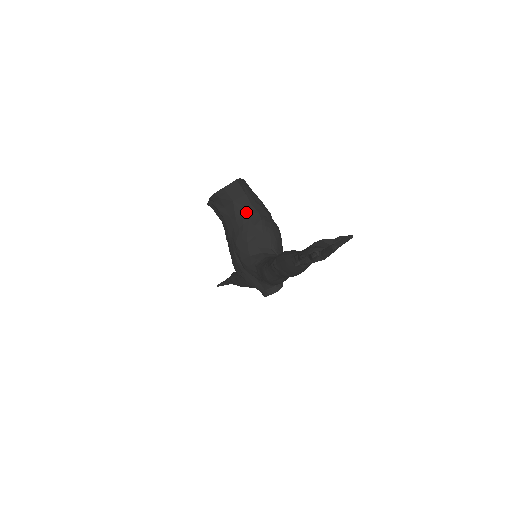
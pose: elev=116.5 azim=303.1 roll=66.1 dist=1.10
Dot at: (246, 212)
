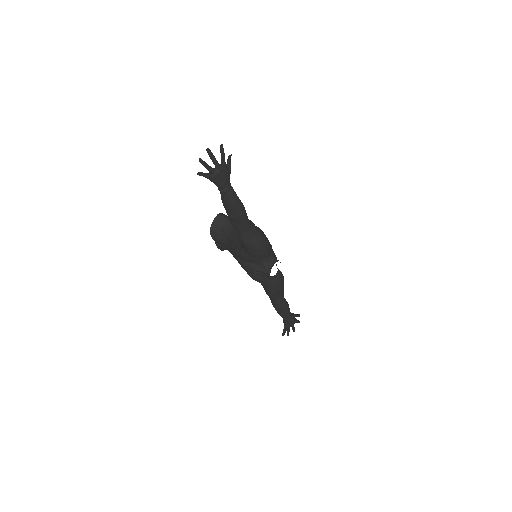
Dot at: (232, 228)
